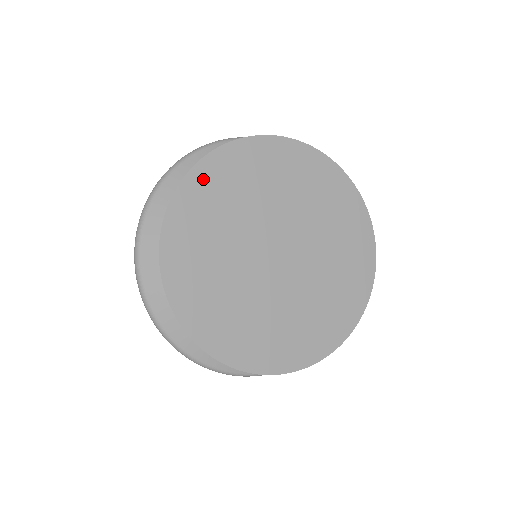
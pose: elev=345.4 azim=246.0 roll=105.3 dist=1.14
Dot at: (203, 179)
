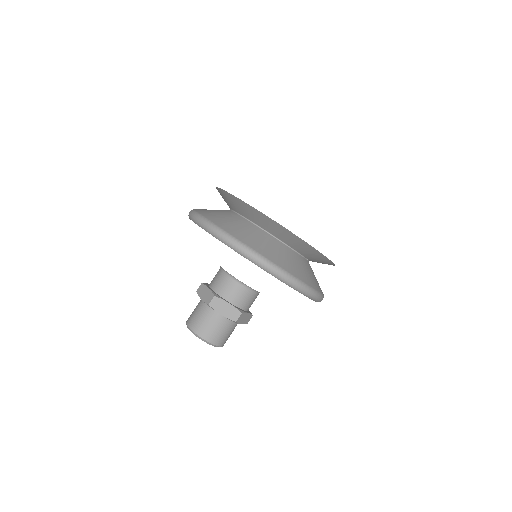
Dot at: occluded
